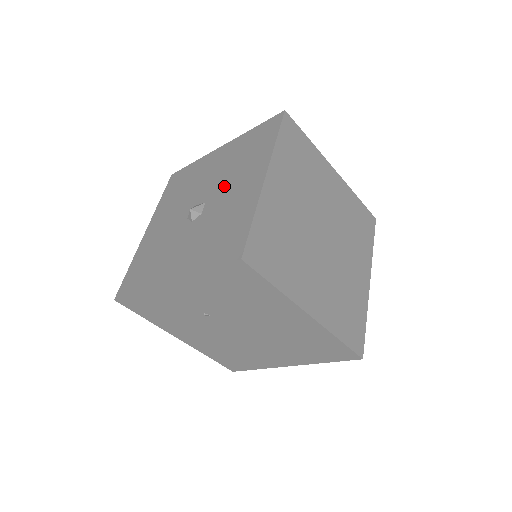
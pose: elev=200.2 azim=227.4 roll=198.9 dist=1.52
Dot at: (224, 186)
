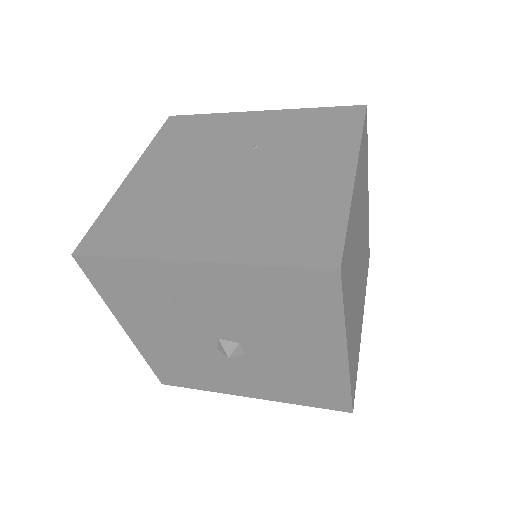
Dot at: (266, 338)
